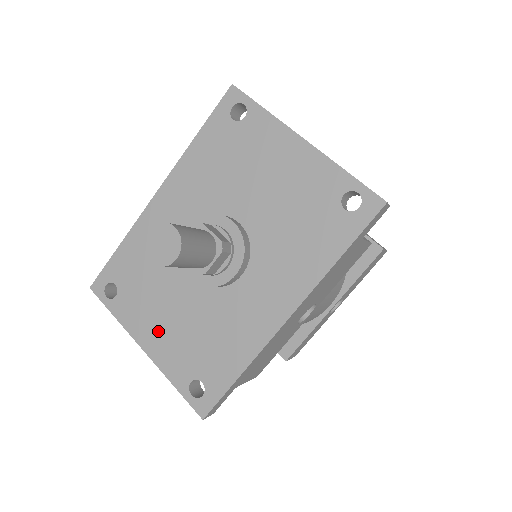
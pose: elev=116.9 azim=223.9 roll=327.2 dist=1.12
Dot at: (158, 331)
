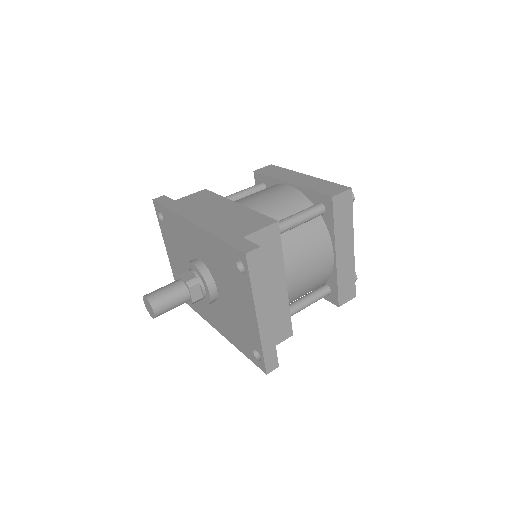
Dot at: (174, 257)
